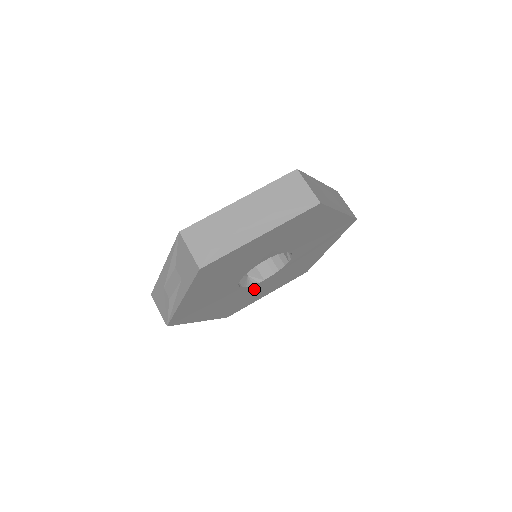
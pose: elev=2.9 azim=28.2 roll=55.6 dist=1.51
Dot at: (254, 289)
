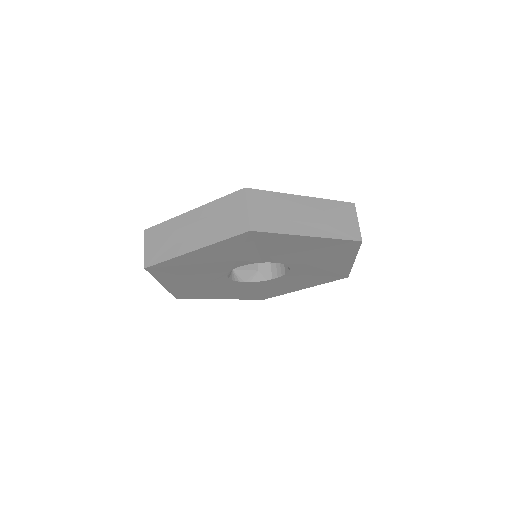
Dot at: (269, 284)
